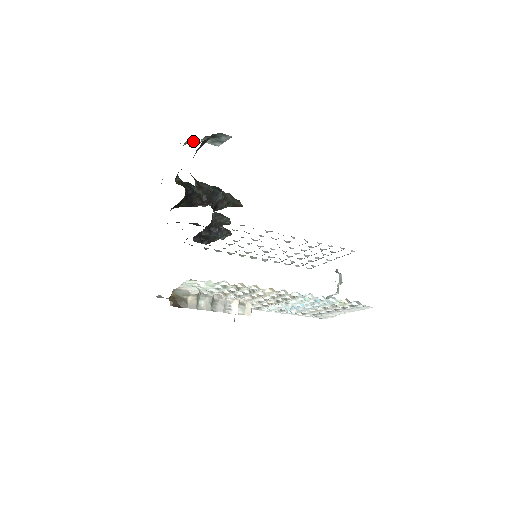
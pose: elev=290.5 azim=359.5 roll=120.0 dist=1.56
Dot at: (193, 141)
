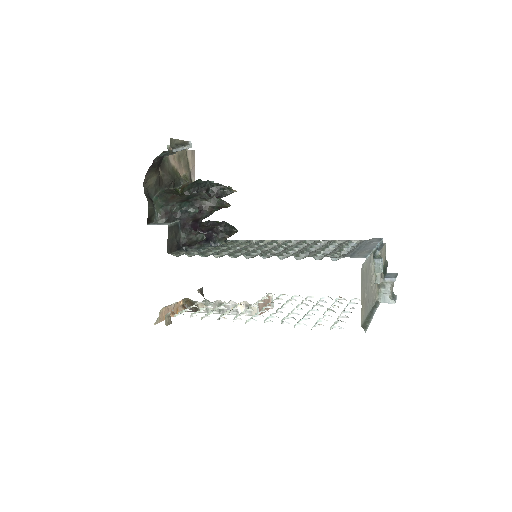
Dot at: occluded
